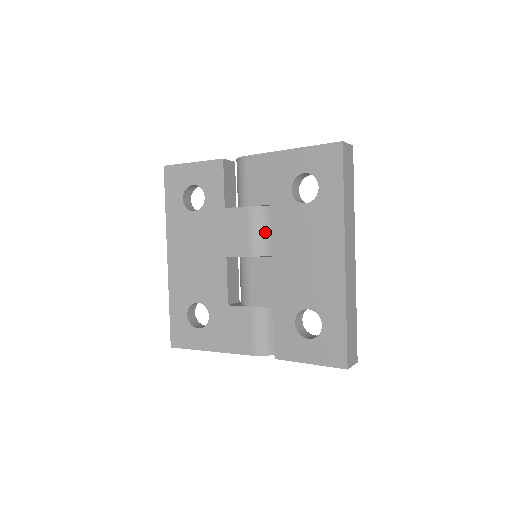
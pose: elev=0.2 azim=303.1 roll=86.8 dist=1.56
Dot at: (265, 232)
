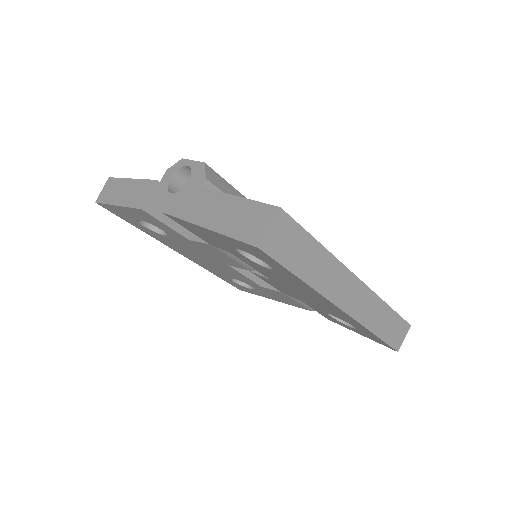
Dot at: occluded
